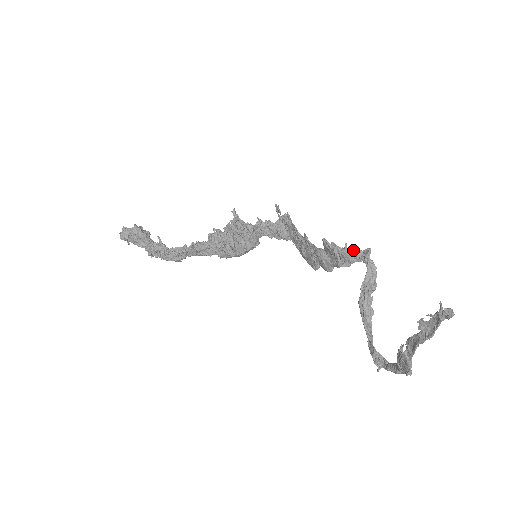
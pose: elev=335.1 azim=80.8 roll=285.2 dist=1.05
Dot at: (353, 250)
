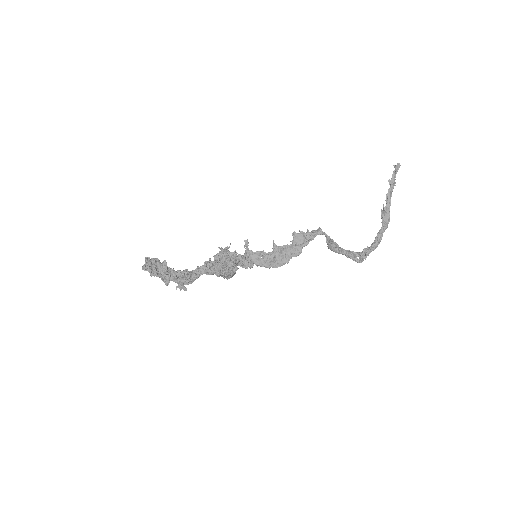
Dot at: (312, 231)
